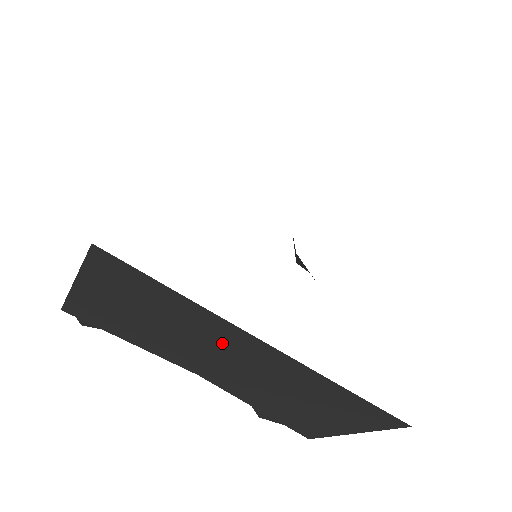
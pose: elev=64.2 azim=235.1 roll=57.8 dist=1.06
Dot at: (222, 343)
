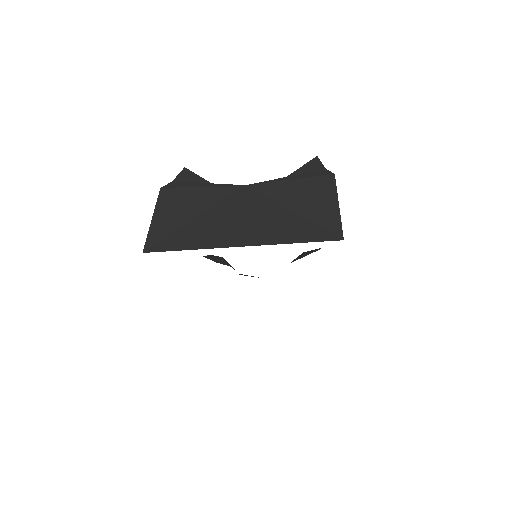
Dot at: occluded
